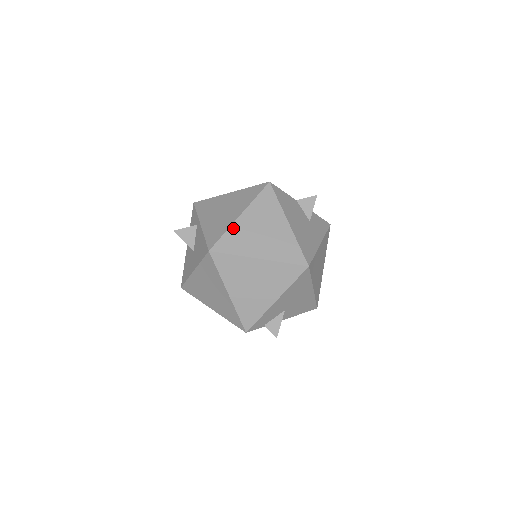
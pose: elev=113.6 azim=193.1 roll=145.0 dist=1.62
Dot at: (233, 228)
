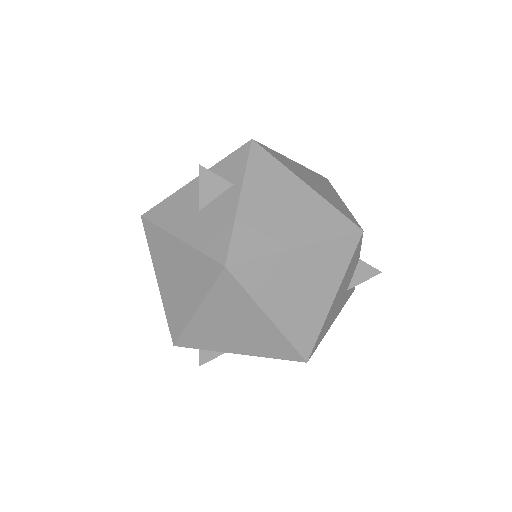
Dot at: (277, 258)
